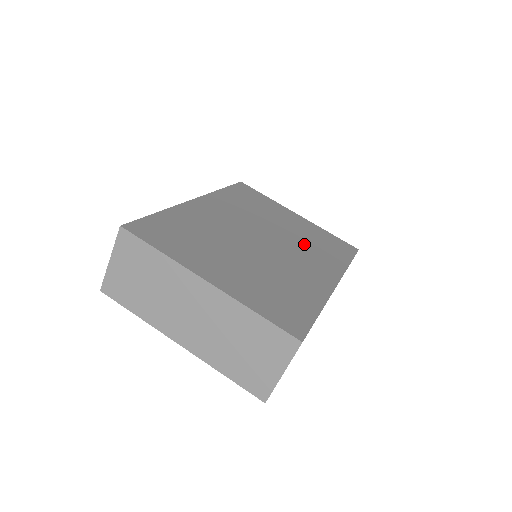
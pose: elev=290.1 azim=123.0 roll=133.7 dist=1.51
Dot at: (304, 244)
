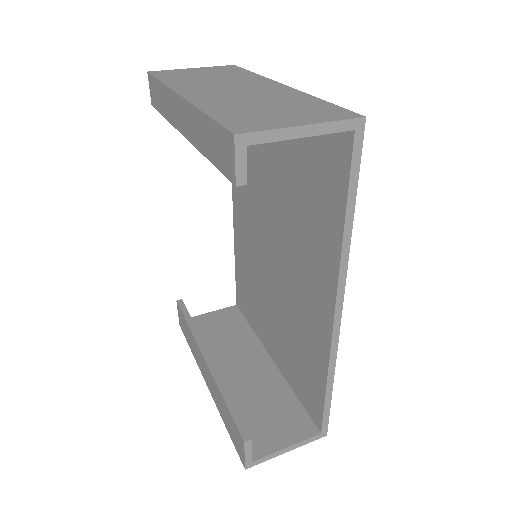
Dot at: occluded
